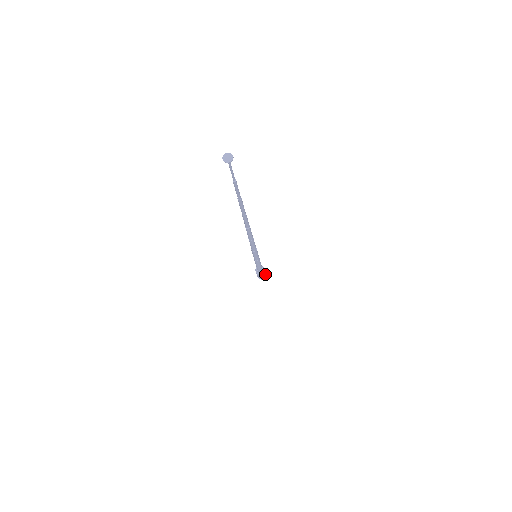
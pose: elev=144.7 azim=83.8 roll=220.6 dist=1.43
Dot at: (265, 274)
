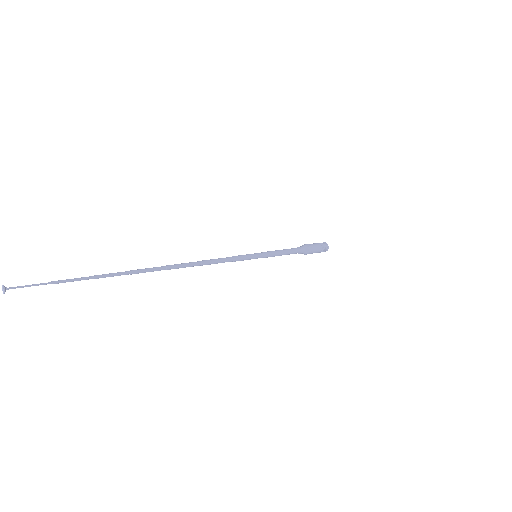
Dot at: (322, 248)
